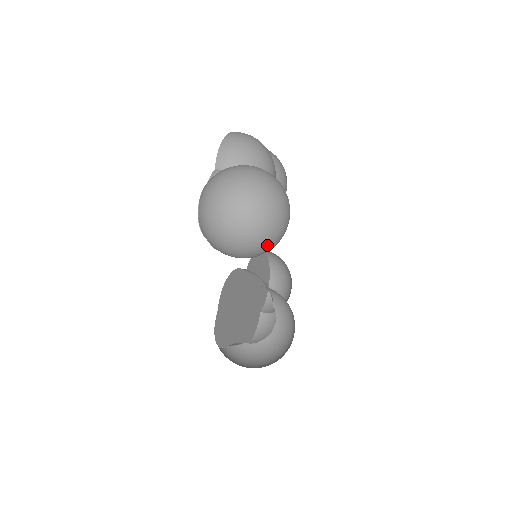
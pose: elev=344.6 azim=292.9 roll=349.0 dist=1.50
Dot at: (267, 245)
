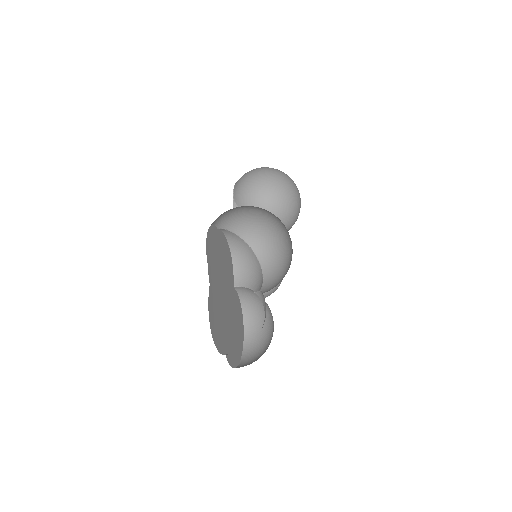
Dot at: (286, 189)
